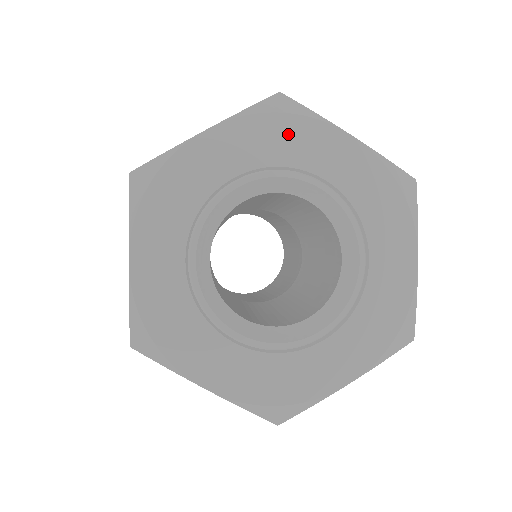
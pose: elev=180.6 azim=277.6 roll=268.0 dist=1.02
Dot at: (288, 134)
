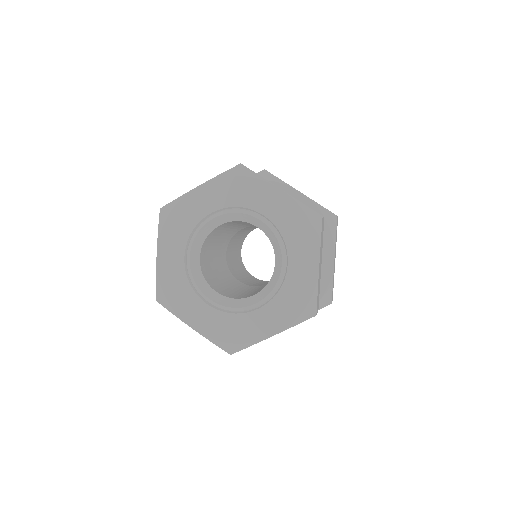
Dot at: (243, 188)
